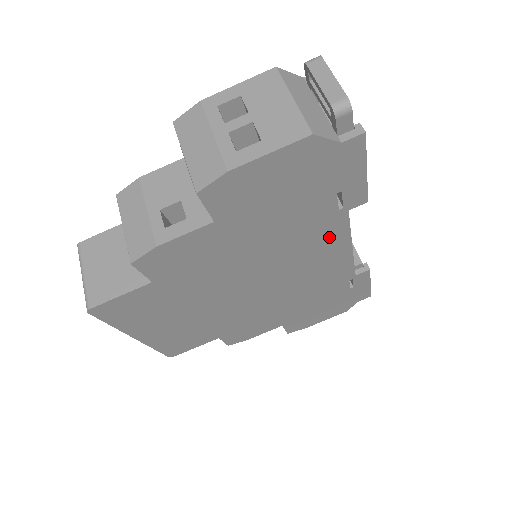
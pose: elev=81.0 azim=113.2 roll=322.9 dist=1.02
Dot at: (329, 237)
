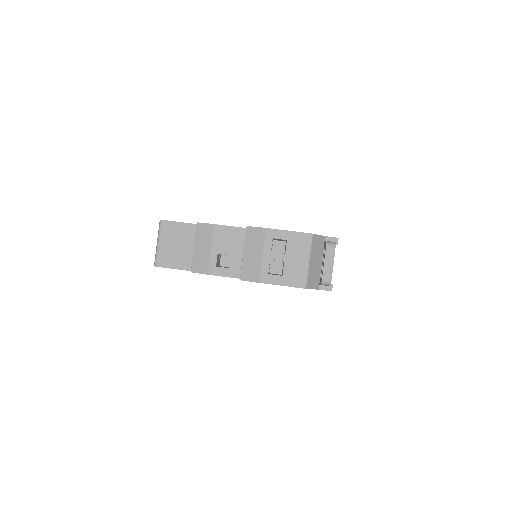
Dot at: occluded
